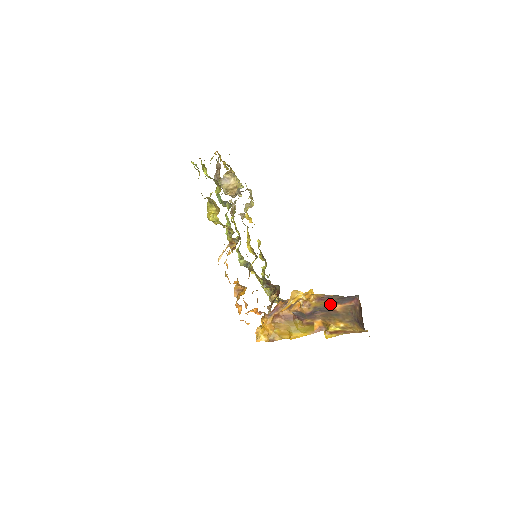
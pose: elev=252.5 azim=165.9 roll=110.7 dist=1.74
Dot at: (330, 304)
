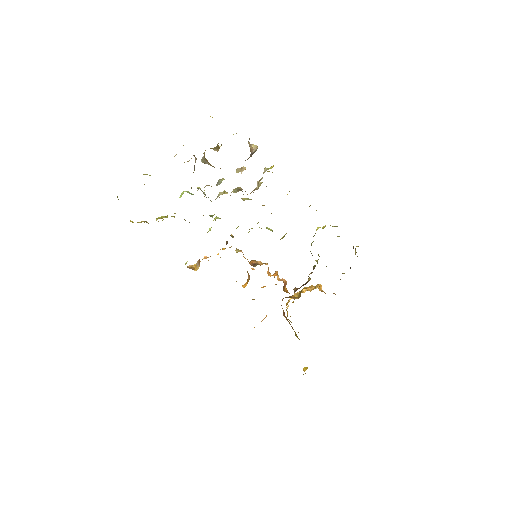
Dot at: occluded
